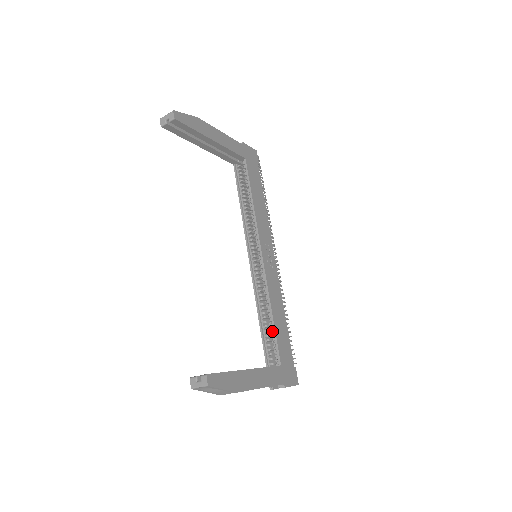
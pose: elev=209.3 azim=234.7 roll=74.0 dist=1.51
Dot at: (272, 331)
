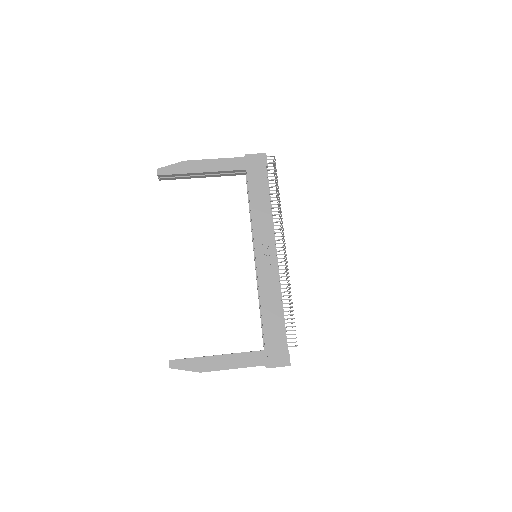
Dot at: (264, 320)
